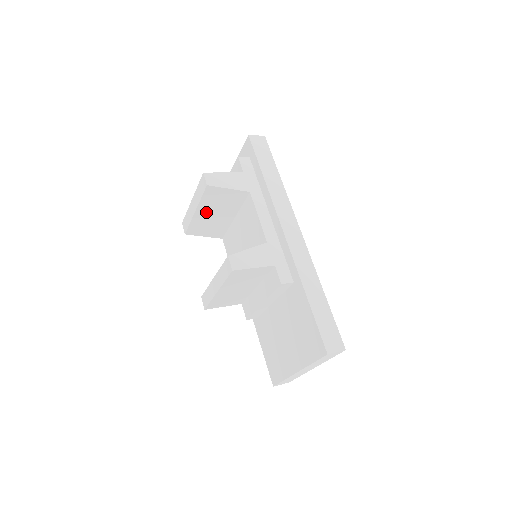
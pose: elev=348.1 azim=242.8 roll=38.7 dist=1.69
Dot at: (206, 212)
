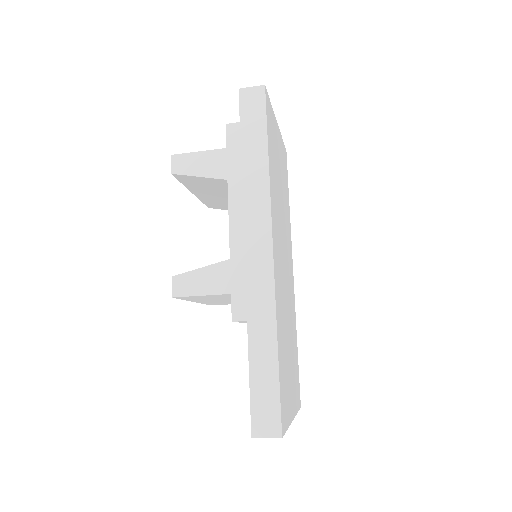
Dot at: (204, 193)
